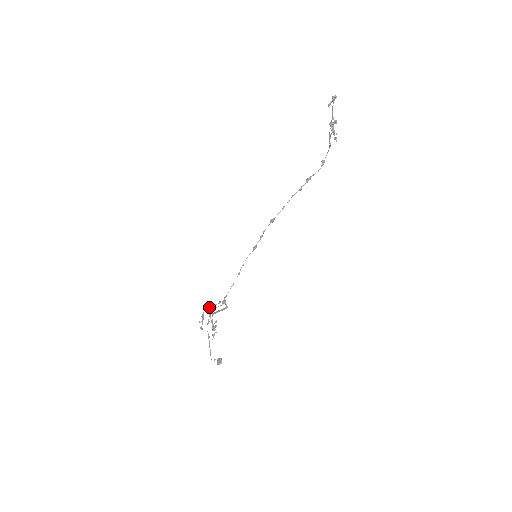
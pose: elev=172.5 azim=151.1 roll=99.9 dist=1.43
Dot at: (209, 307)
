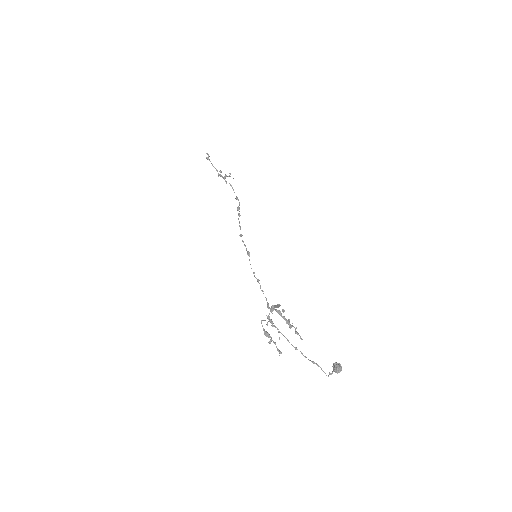
Dot at: (263, 320)
